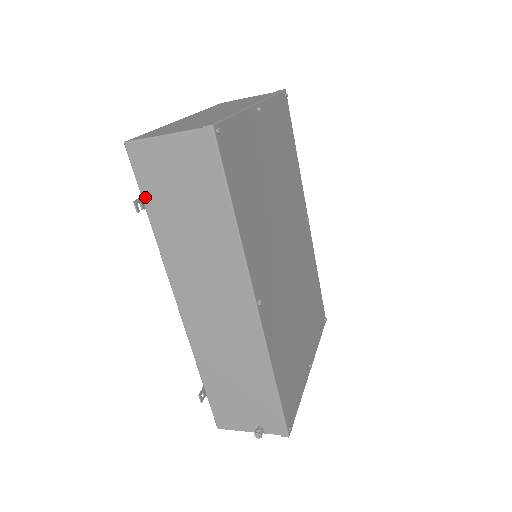
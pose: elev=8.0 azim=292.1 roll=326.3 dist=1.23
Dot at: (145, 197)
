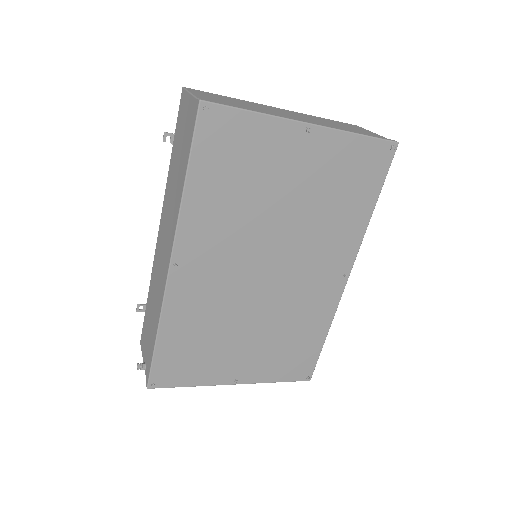
Dot at: (175, 135)
